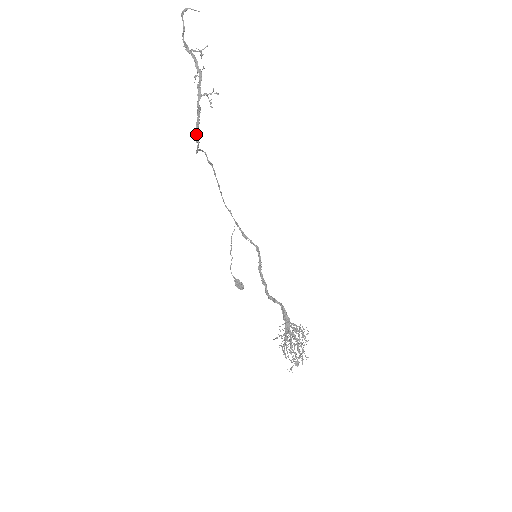
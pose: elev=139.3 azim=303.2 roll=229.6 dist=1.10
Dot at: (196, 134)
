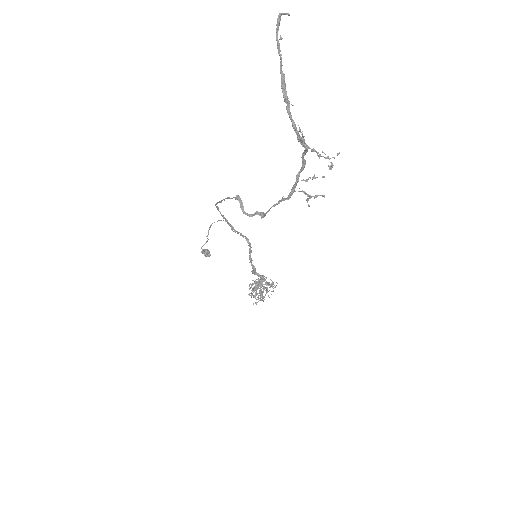
Dot at: occluded
